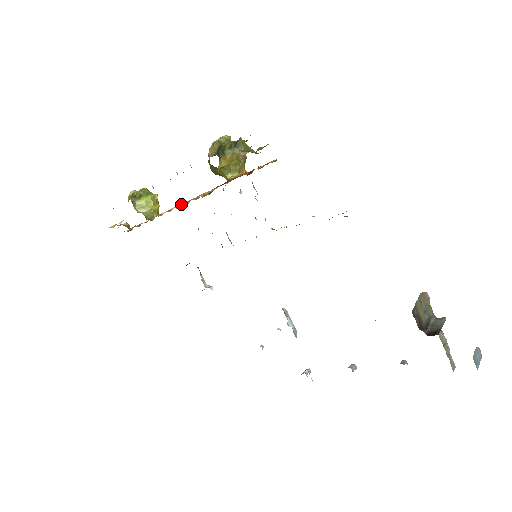
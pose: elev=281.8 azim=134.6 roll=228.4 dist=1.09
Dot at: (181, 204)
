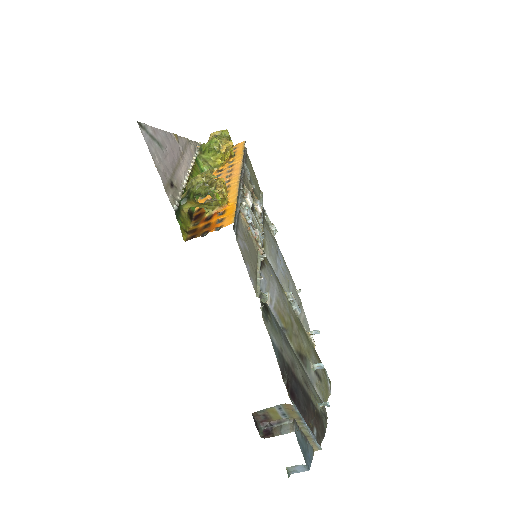
Dot at: occluded
